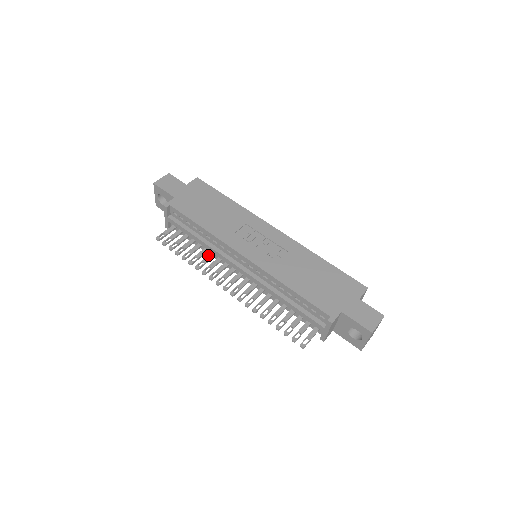
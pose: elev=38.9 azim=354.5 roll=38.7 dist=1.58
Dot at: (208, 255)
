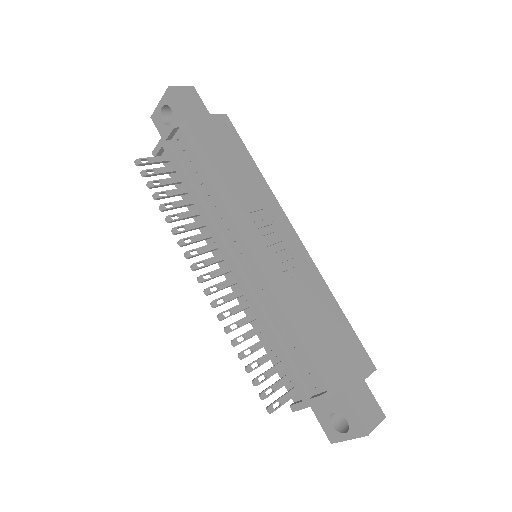
Dot at: occluded
